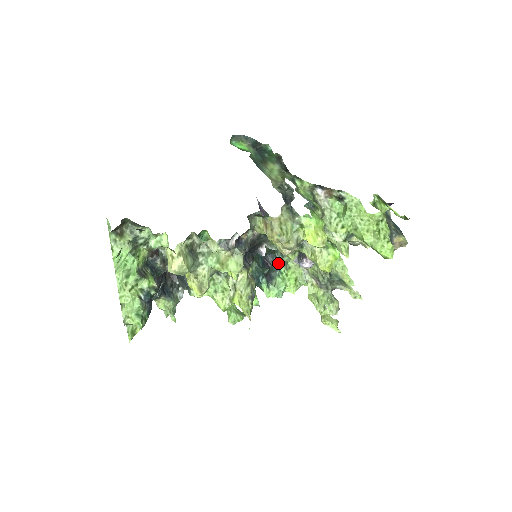
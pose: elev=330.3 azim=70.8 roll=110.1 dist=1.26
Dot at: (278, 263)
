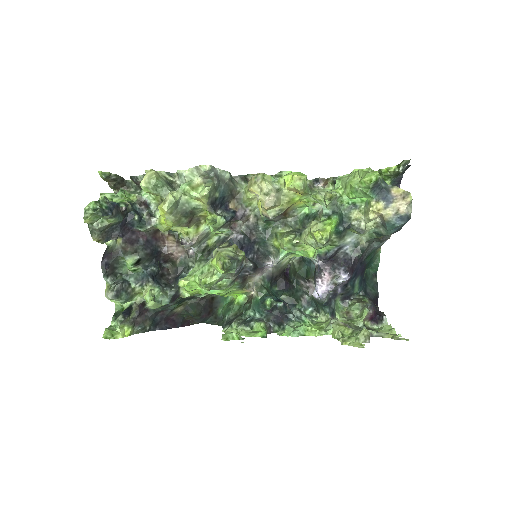
Dot at: (301, 314)
